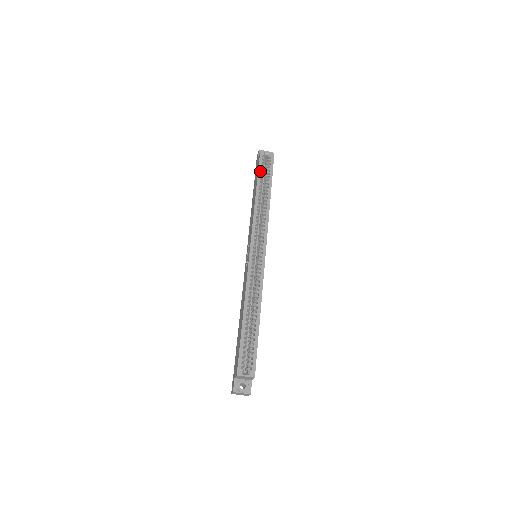
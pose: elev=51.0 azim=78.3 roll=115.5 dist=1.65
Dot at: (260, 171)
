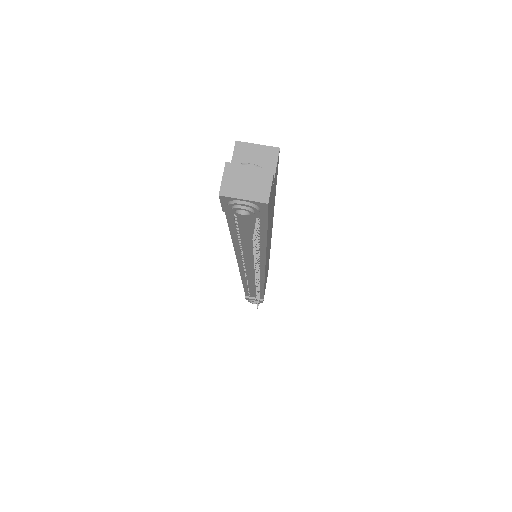
Dot at: occluded
